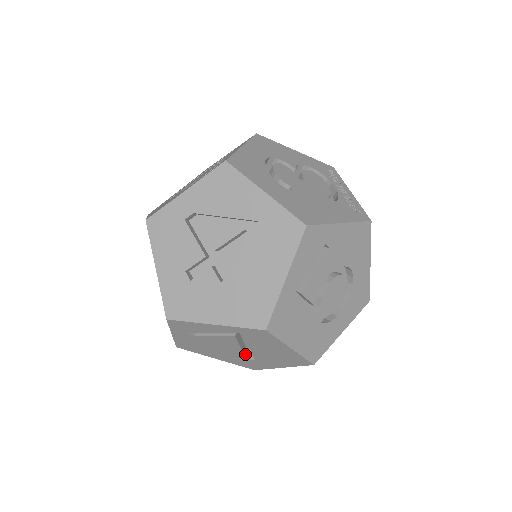
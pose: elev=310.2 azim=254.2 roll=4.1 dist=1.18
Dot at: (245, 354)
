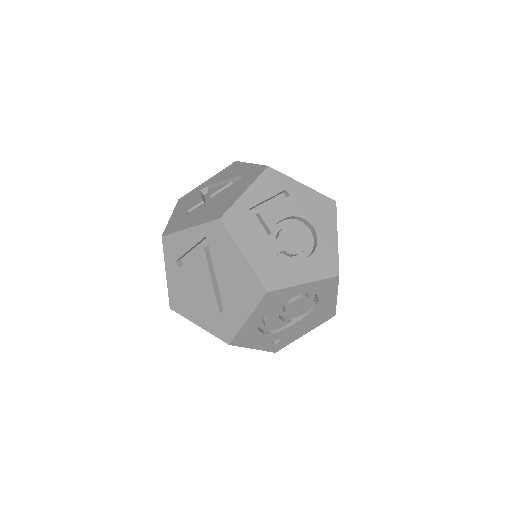
Dot at: (217, 299)
